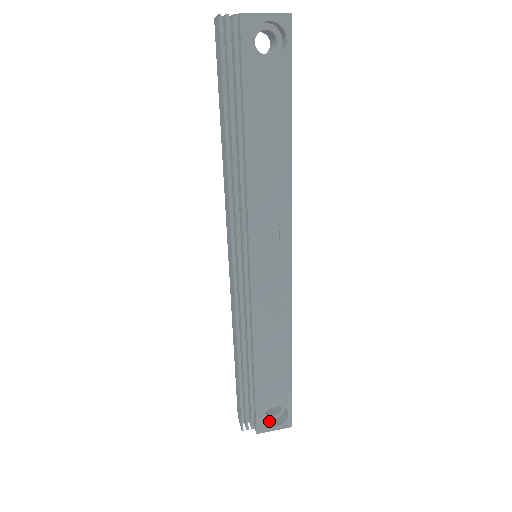
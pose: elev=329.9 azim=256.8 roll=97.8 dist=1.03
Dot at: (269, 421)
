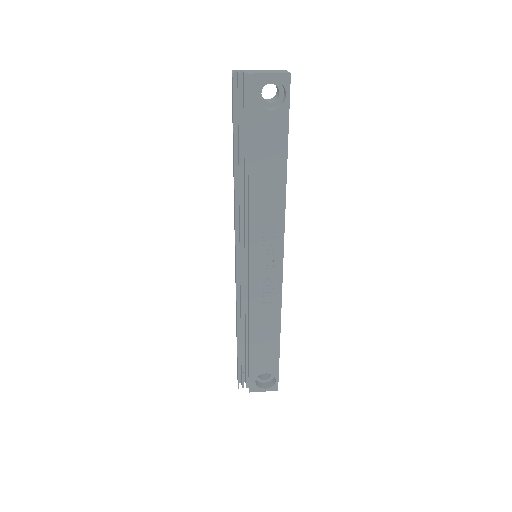
Dot at: (260, 384)
